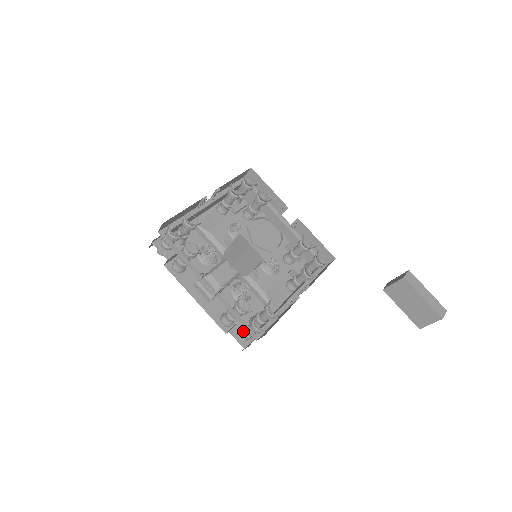
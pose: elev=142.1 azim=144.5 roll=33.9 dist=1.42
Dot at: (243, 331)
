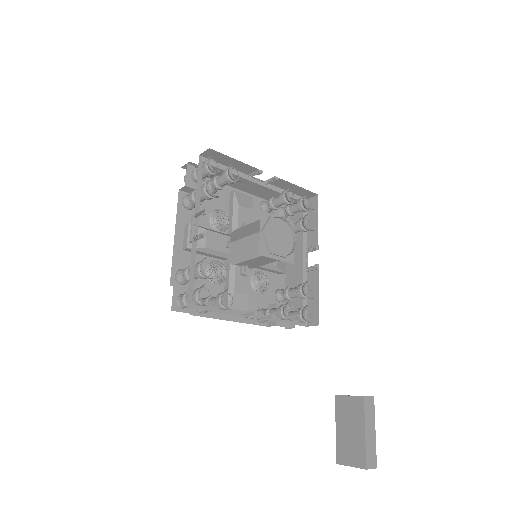
Dot at: (185, 293)
